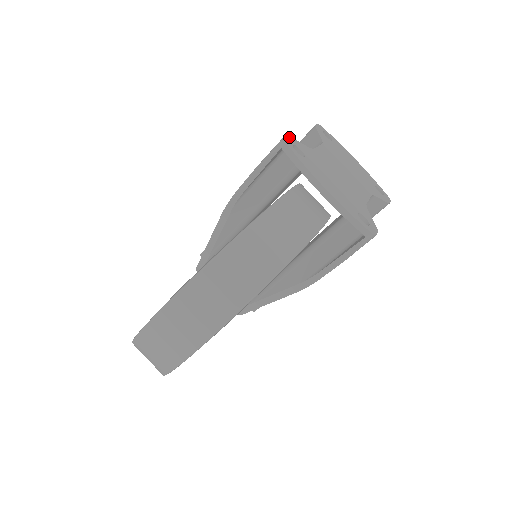
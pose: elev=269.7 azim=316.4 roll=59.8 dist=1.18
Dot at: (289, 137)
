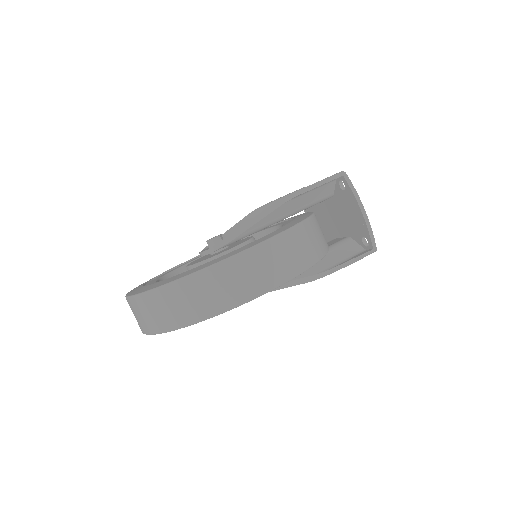
Dot at: occluded
